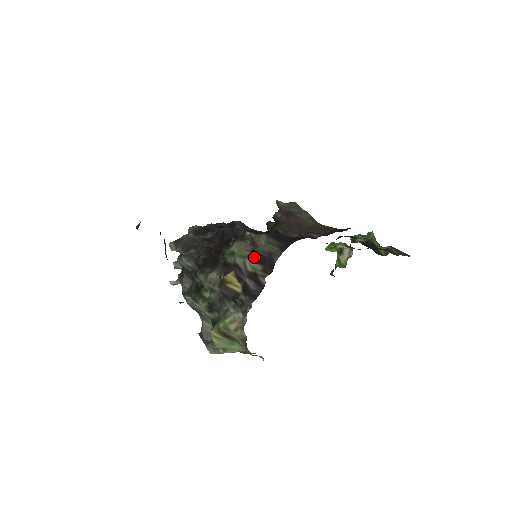
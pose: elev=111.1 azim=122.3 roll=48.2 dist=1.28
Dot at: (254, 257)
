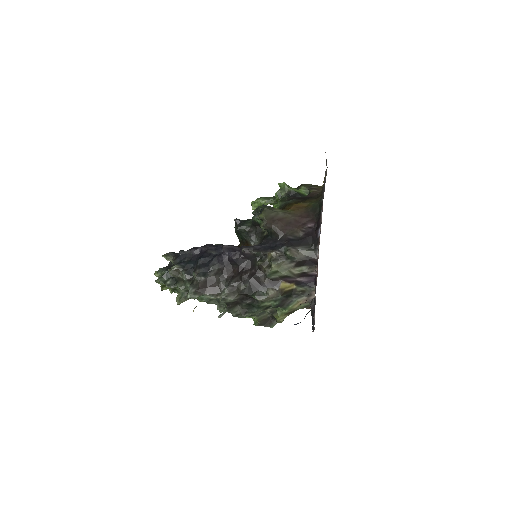
Dot at: (296, 265)
